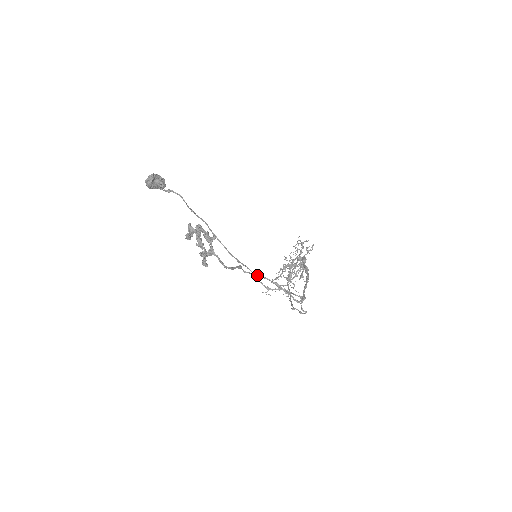
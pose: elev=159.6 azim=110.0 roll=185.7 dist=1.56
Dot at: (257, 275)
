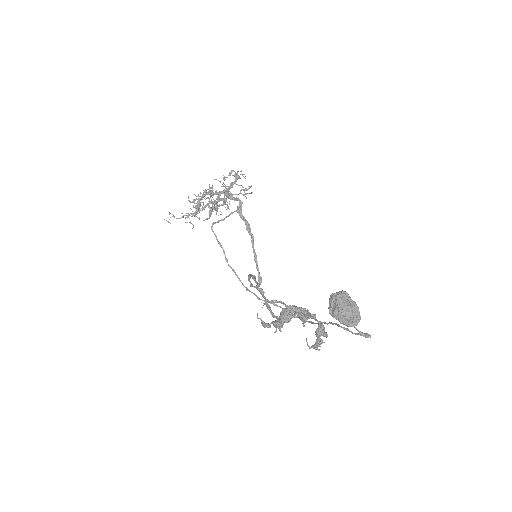
Dot at: occluded
